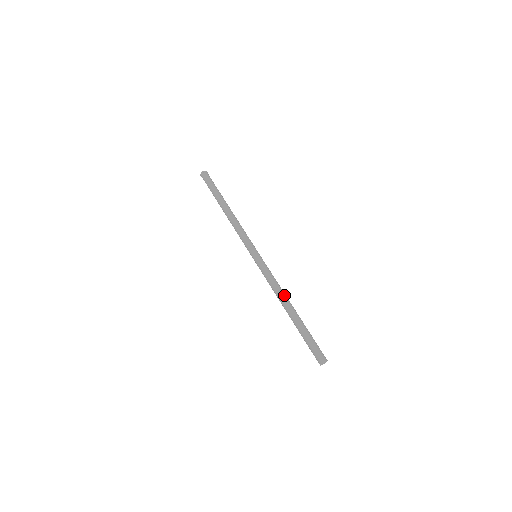
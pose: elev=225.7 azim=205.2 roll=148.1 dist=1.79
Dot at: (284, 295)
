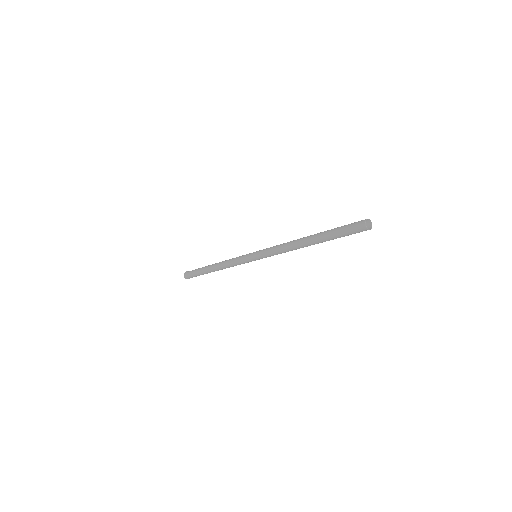
Dot at: (294, 240)
